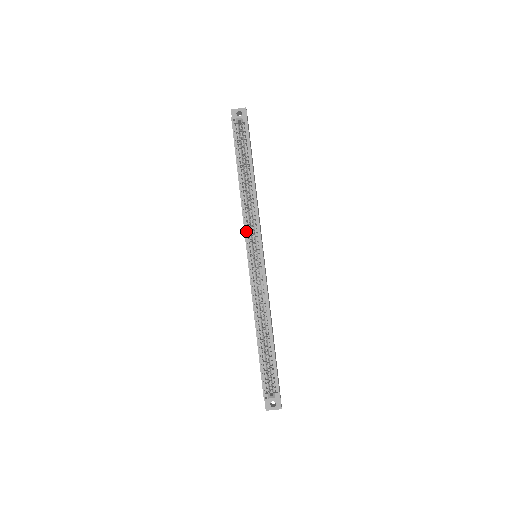
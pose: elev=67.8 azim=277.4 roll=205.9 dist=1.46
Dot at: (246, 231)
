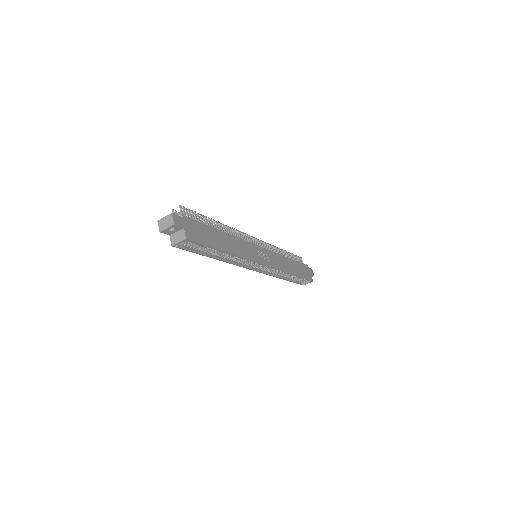
Dot at: (243, 265)
